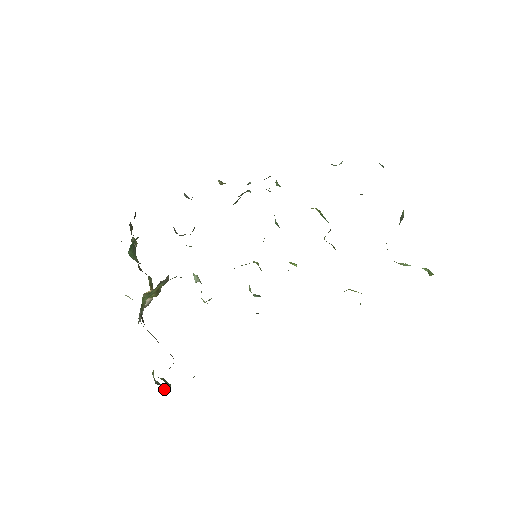
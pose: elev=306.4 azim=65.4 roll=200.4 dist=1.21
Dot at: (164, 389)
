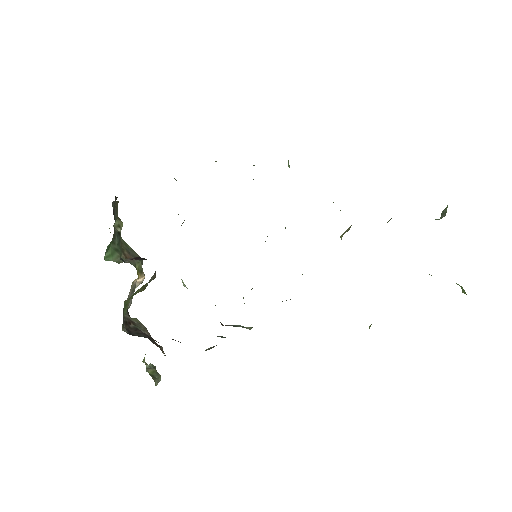
Dot at: occluded
